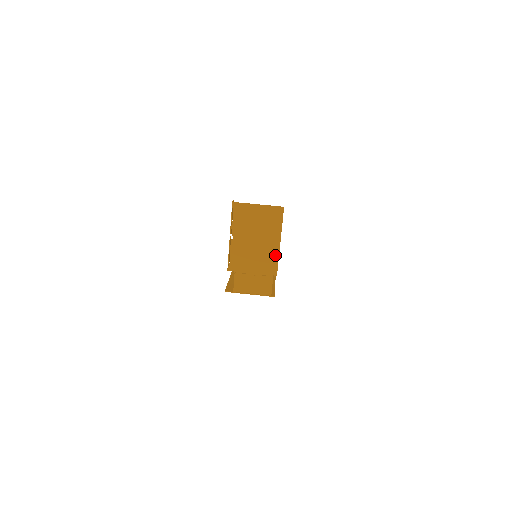
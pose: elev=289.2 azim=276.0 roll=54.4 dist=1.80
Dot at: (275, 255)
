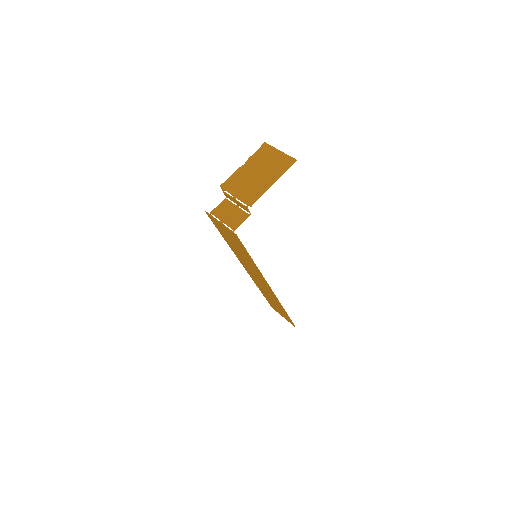
Dot at: (262, 191)
